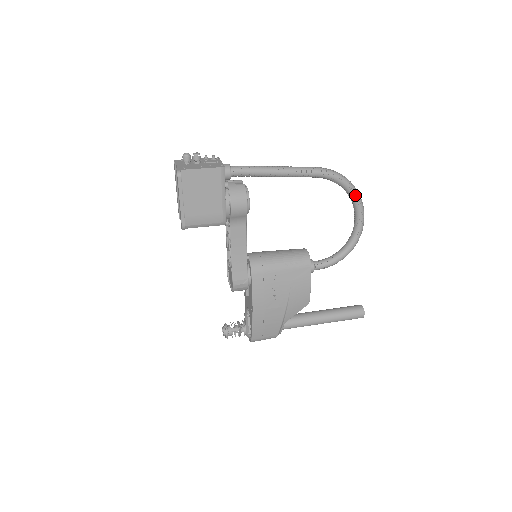
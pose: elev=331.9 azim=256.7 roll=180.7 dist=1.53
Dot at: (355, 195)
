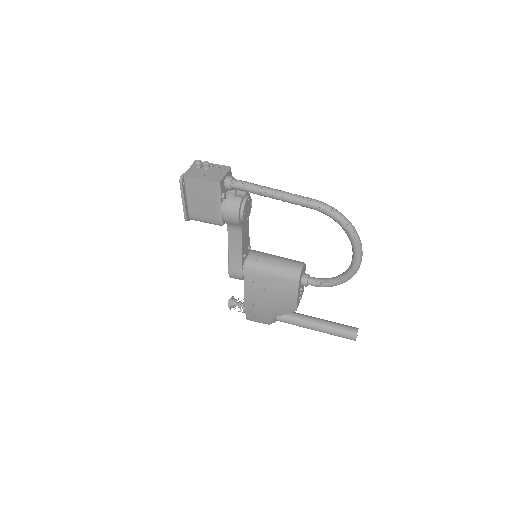
Dot at: (350, 235)
